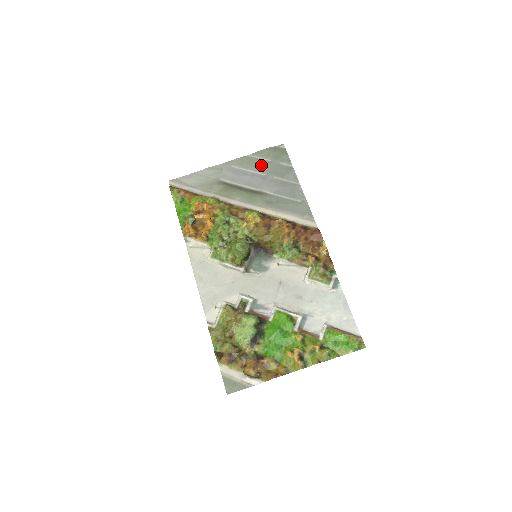
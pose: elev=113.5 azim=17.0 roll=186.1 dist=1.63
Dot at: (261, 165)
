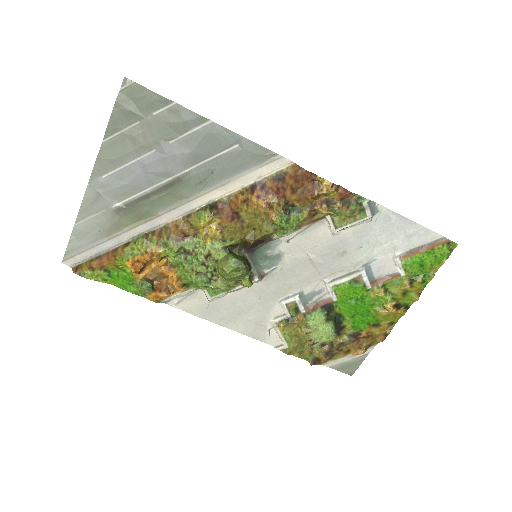
Dot at: (135, 141)
